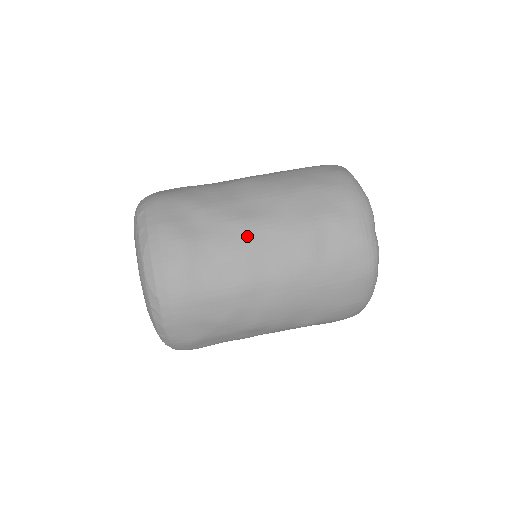
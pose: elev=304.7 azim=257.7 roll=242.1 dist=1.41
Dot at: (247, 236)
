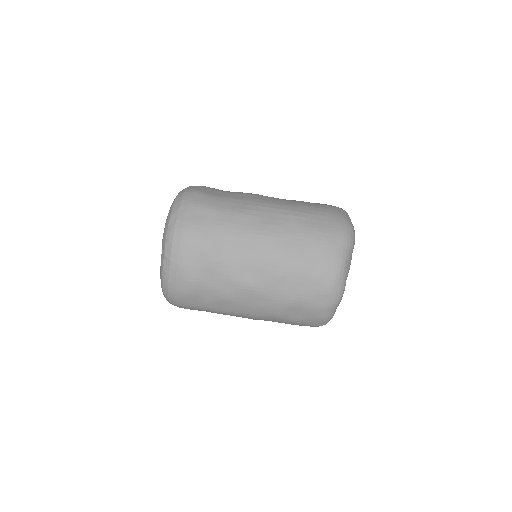
Dot at: (239, 294)
